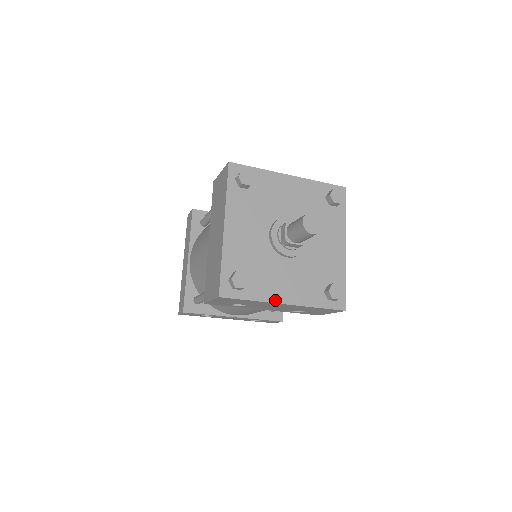
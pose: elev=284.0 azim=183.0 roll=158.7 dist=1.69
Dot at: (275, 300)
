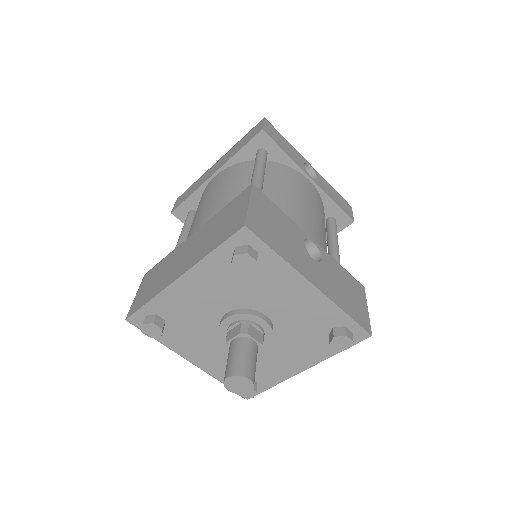
Dot at: (183, 354)
